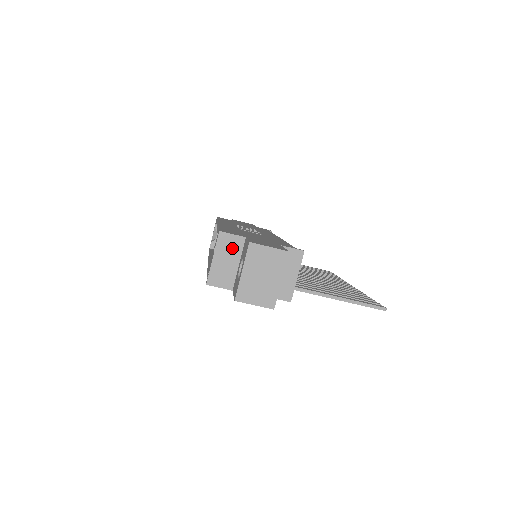
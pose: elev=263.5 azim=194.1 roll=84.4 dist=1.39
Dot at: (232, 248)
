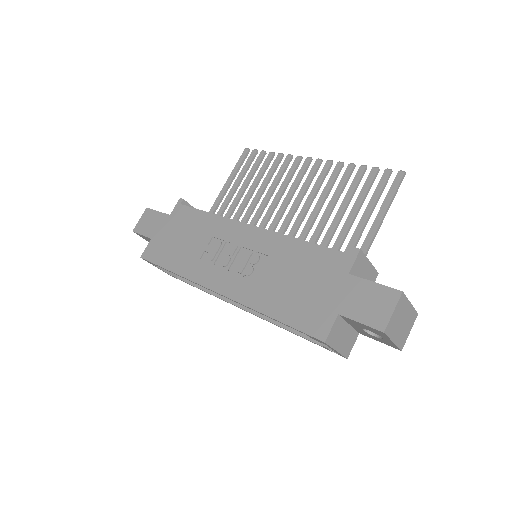
Dot at: (339, 330)
